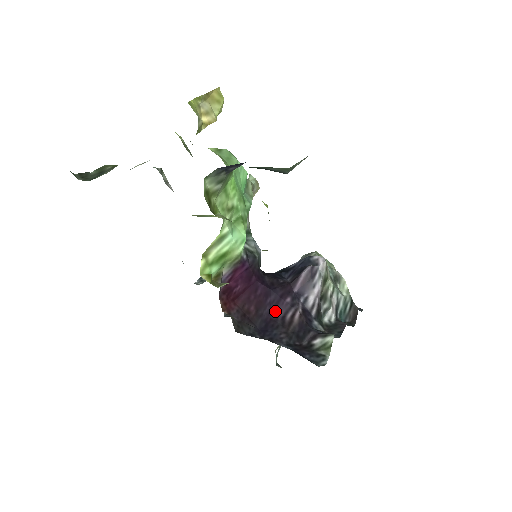
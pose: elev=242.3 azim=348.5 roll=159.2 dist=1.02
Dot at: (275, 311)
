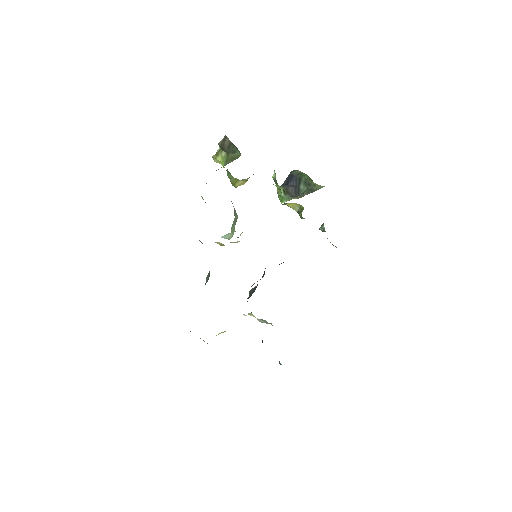
Dot at: occluded
